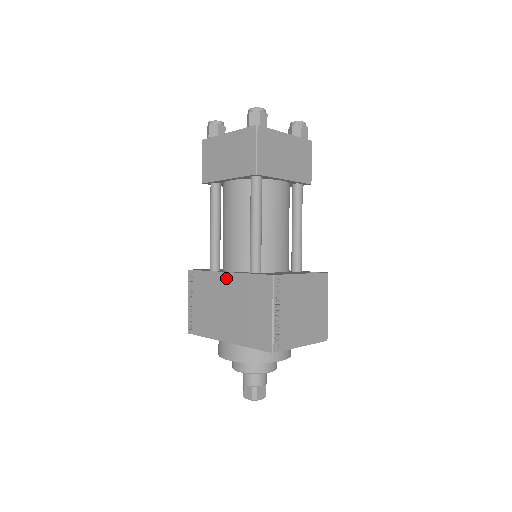
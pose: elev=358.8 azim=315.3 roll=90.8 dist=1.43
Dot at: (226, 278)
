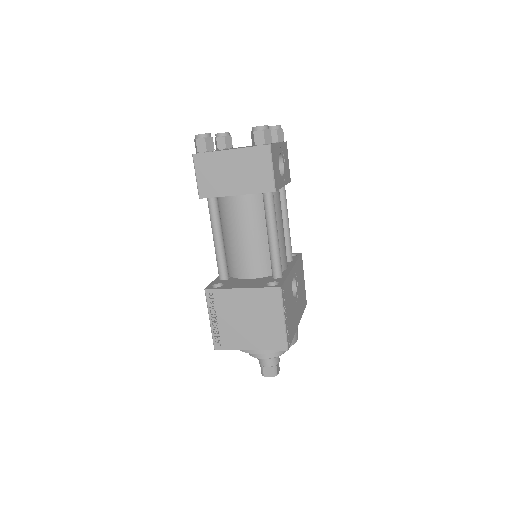
Dot at: occluded
